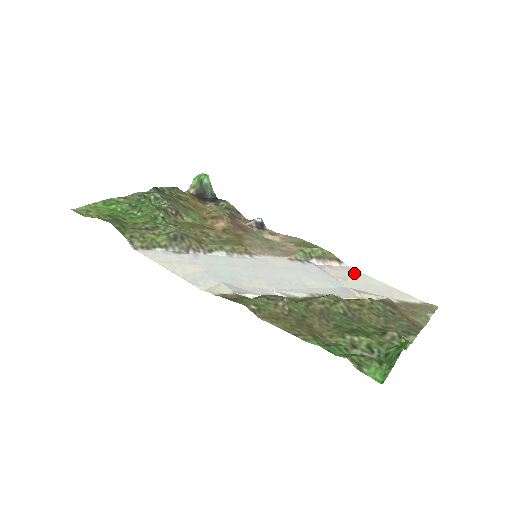
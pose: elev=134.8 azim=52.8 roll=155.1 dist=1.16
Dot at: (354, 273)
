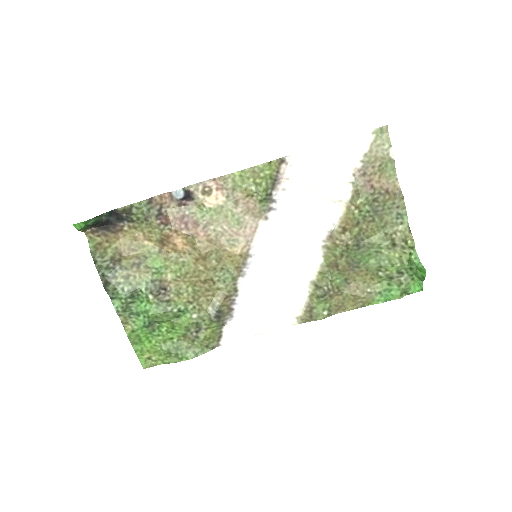
Dot at: (305, 162)
